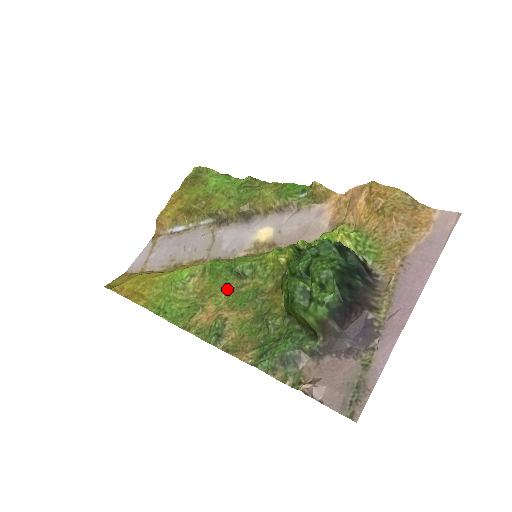
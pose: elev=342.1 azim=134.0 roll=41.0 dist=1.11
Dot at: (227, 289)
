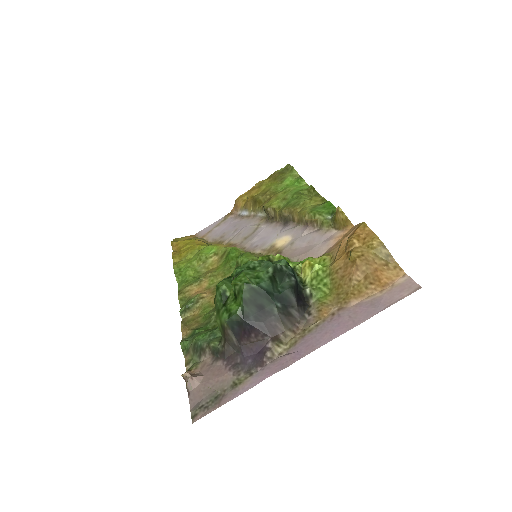
Dot at: (225, 275)
